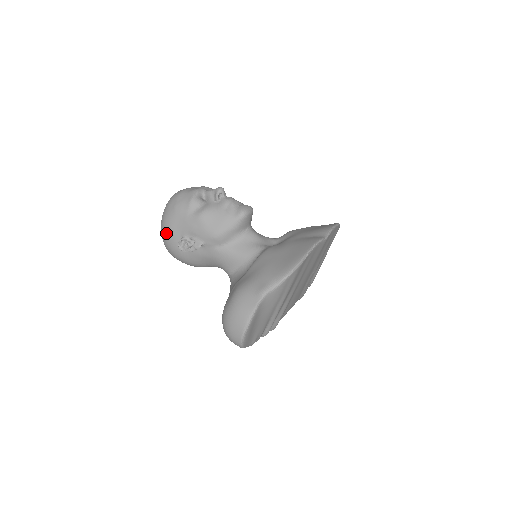
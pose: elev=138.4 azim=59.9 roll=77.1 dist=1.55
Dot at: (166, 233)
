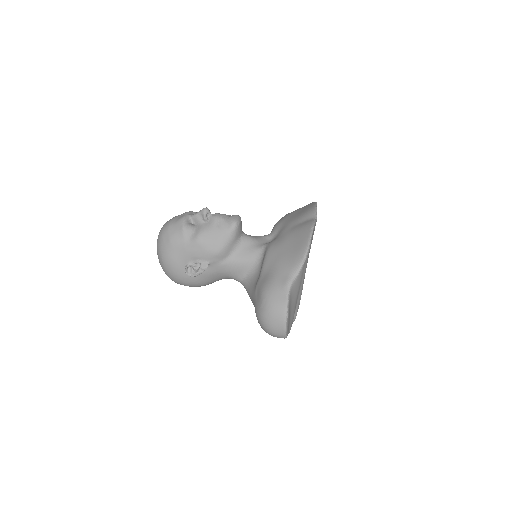
Dot at: (169, 266)
